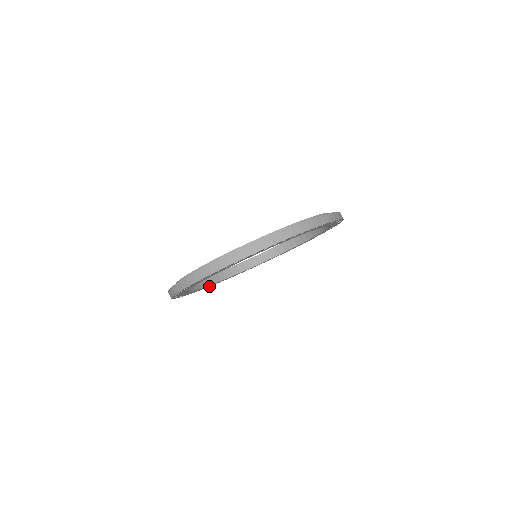
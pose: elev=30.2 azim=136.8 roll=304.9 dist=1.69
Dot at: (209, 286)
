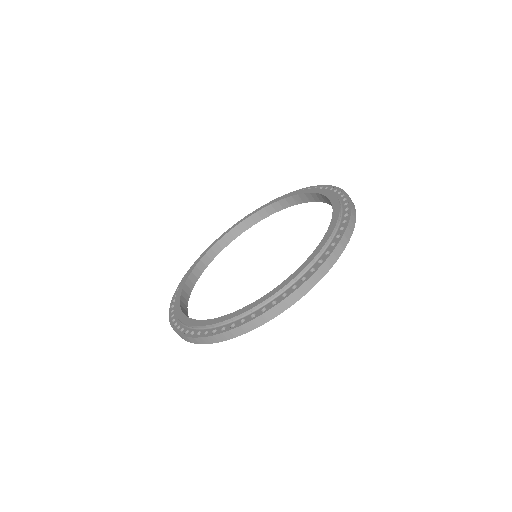
Dot at: occluded
